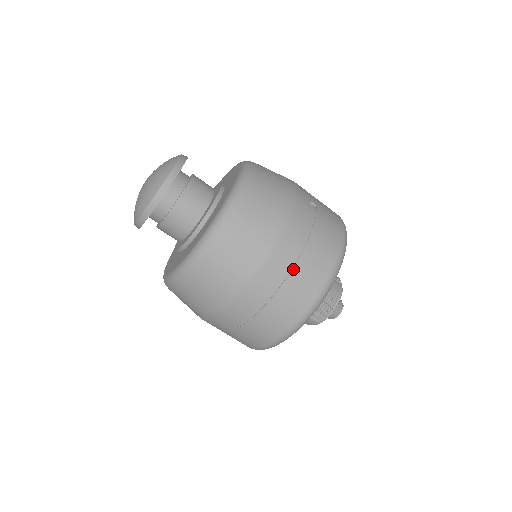
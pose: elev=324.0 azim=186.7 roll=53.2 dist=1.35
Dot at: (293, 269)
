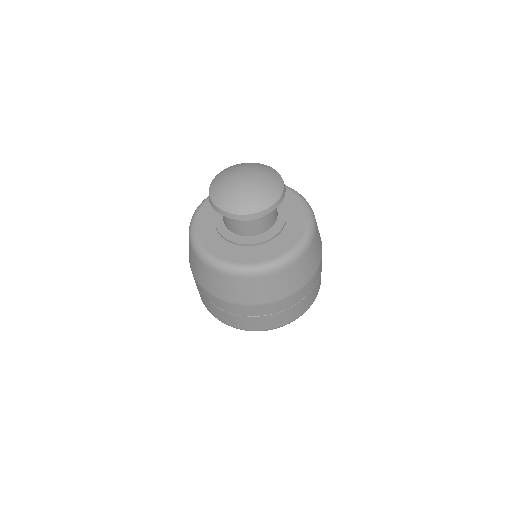
Dot at: (316, 284)
